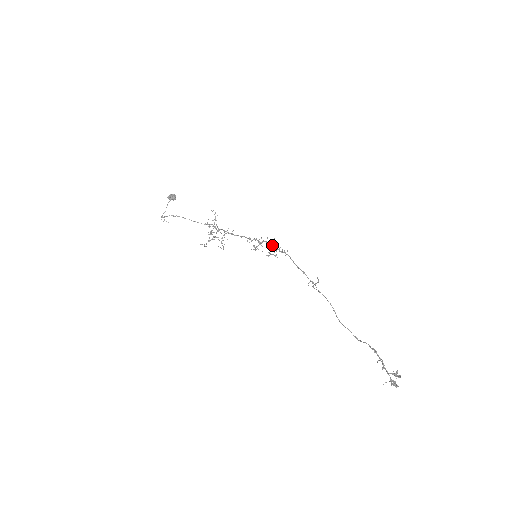
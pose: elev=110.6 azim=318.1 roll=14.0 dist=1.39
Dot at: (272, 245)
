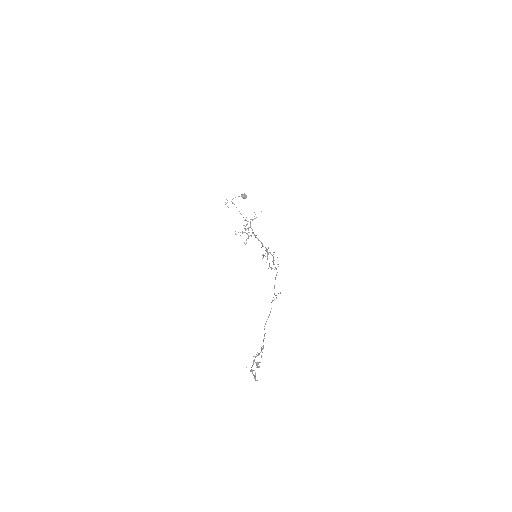
Dot at: (273, 259)
